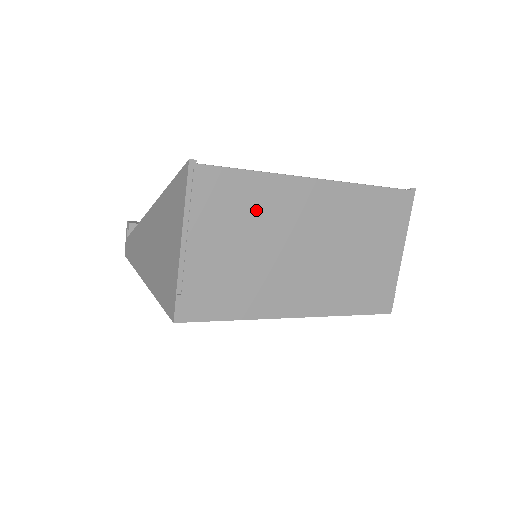
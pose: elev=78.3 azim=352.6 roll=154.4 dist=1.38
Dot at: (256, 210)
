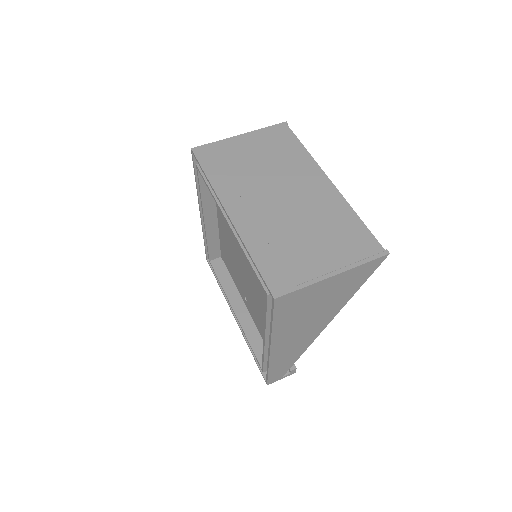
Dot at: (284, 158)
